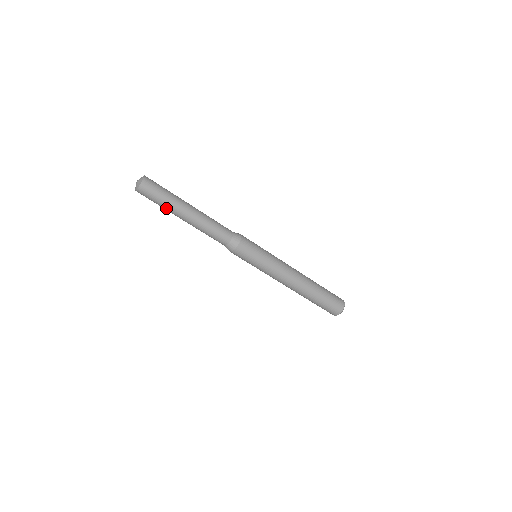
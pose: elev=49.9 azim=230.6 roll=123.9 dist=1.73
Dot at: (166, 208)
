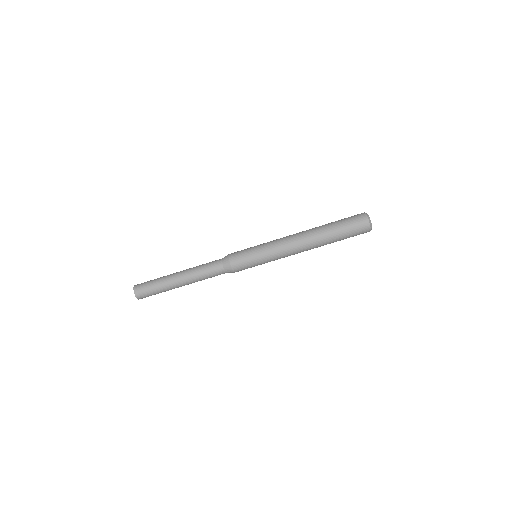
Dot at: (162, 286)
